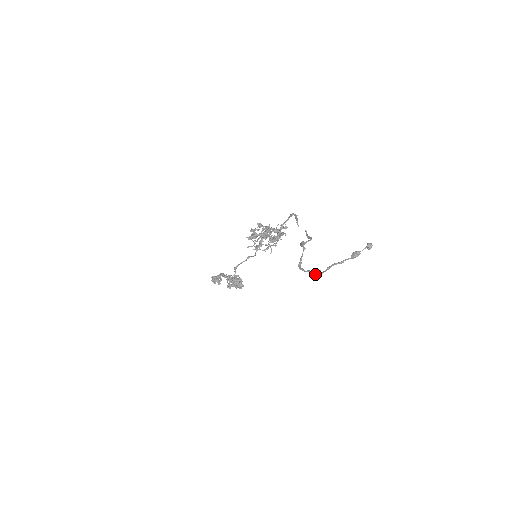
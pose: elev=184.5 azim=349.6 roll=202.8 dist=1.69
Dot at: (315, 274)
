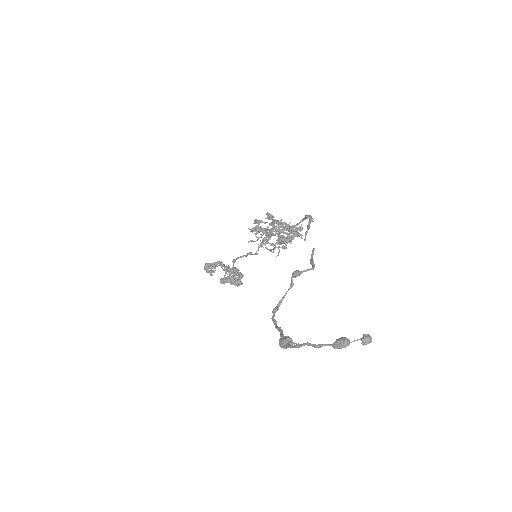
Dot at: (281, 343)
